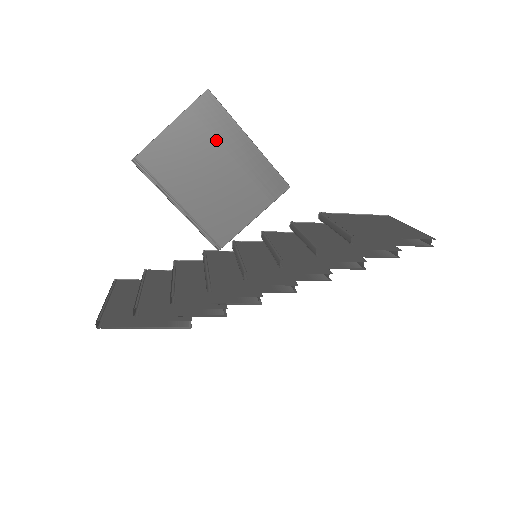
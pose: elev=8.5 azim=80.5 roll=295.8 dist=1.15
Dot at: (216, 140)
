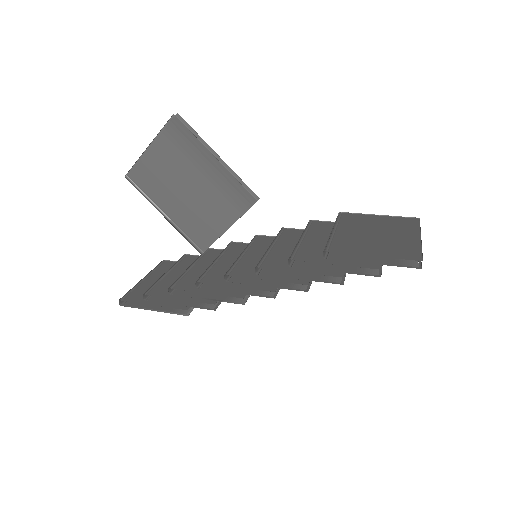
Dot at: (187, 159)
